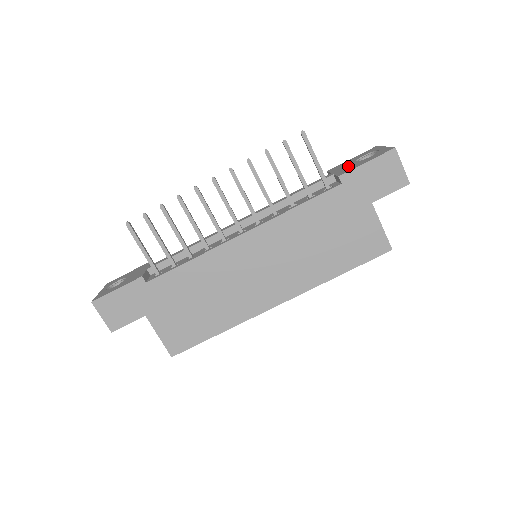
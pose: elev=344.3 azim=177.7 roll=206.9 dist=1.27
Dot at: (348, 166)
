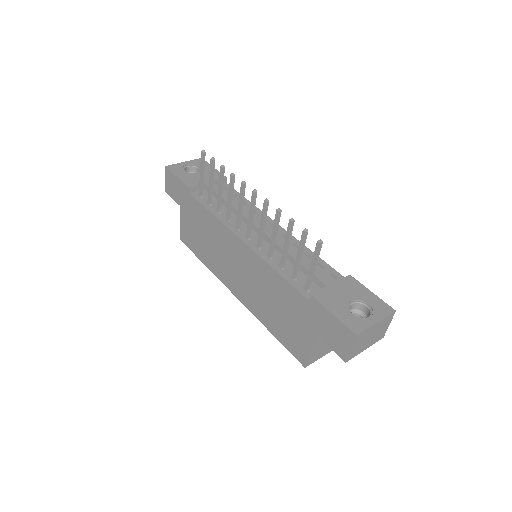
Dot at: (339, 296)
